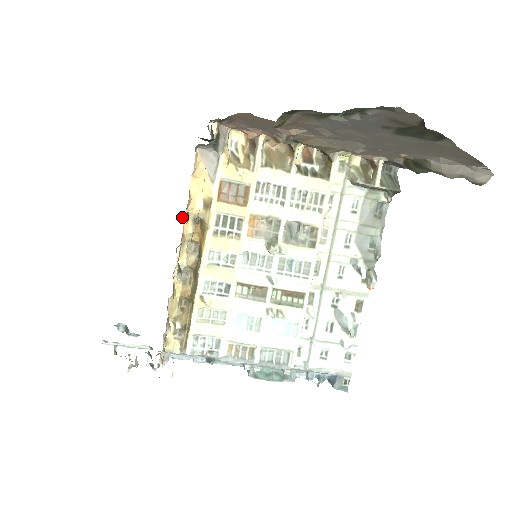
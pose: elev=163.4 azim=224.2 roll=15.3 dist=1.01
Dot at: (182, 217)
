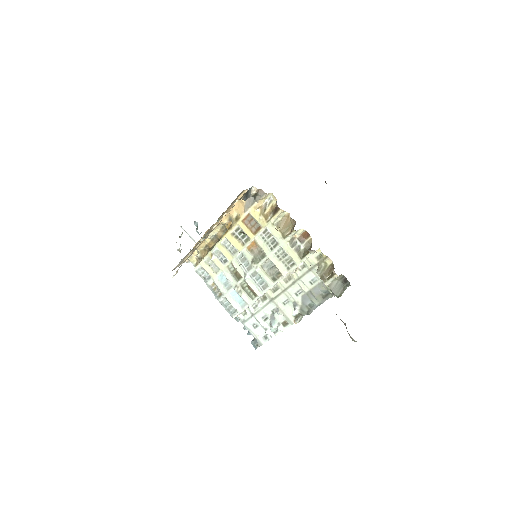
Dot at: occluded
